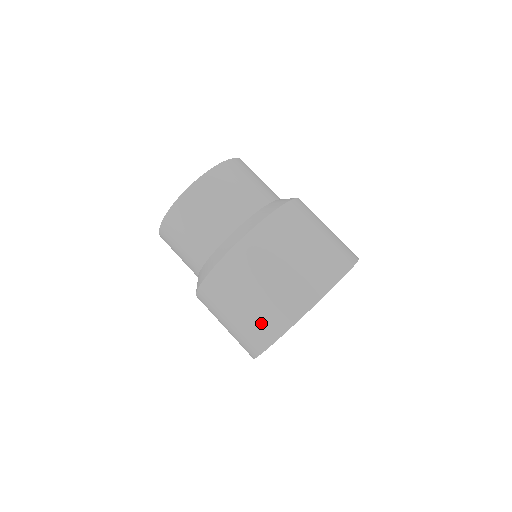
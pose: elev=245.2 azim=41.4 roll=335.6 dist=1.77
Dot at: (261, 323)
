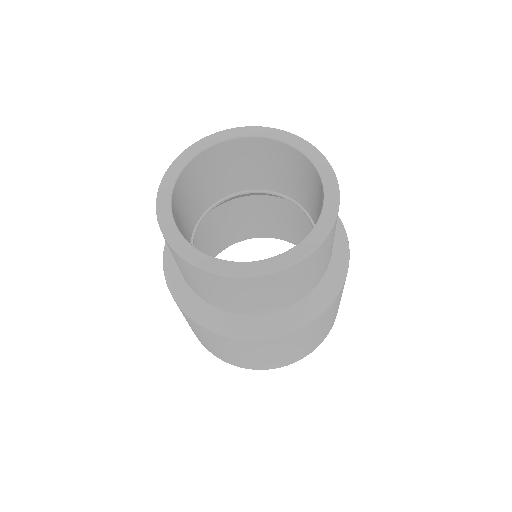
Dot at: (239, 362)
